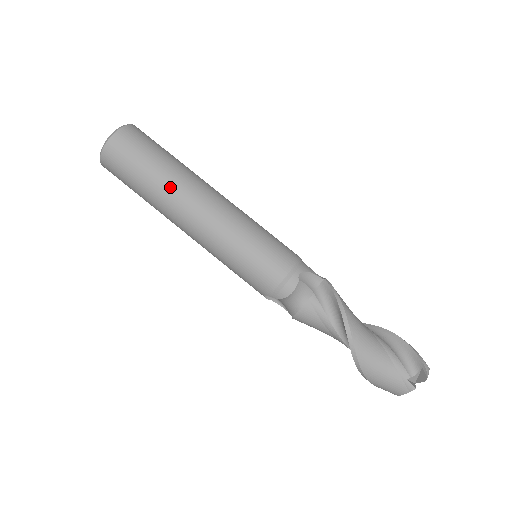
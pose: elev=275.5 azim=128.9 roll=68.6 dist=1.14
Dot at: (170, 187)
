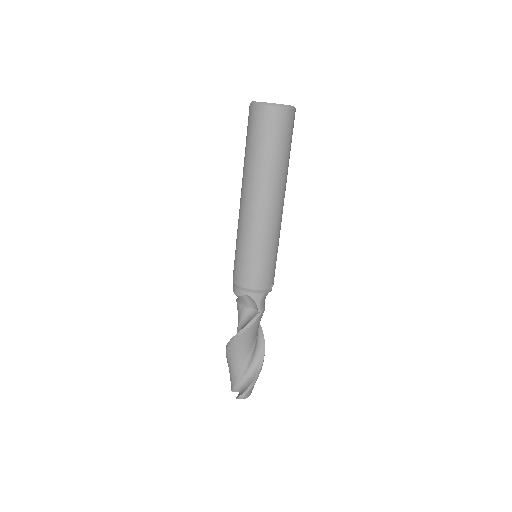
Dot at: (249, 174)
